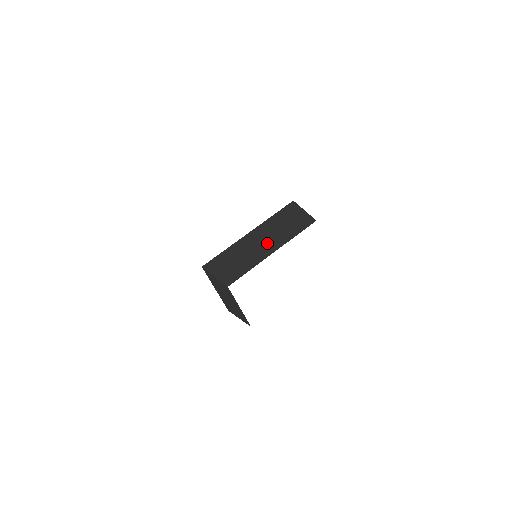
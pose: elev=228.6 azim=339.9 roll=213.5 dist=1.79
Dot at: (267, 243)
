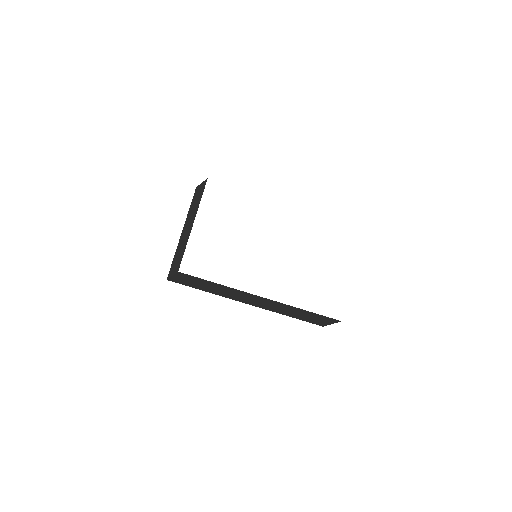
Dot at: occluded
